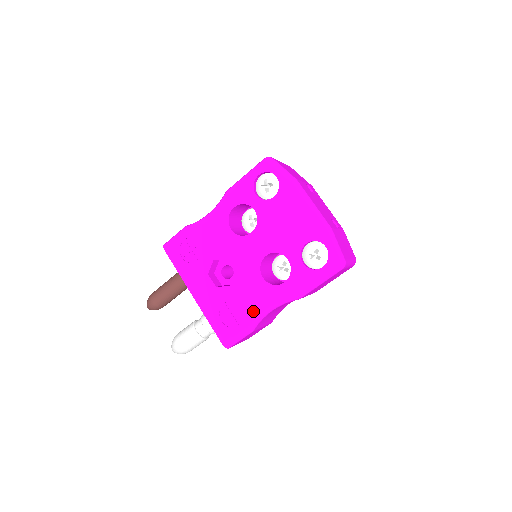
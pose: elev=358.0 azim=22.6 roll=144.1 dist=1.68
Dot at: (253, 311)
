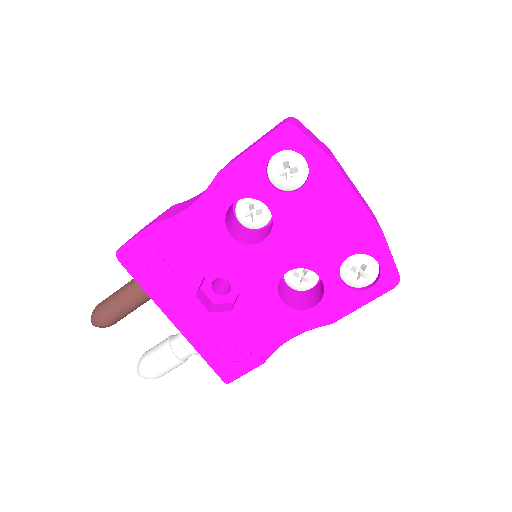
Dot at: (268, 342)
